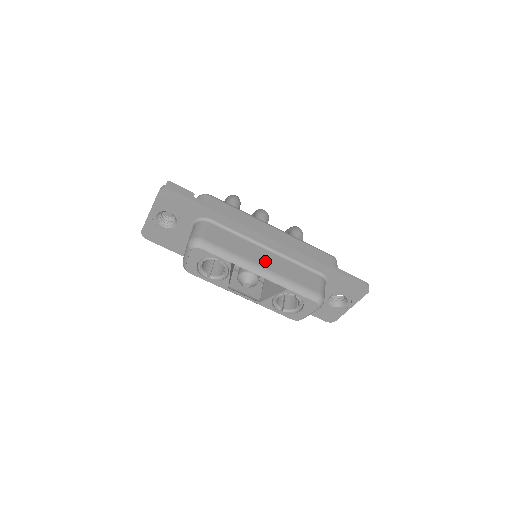
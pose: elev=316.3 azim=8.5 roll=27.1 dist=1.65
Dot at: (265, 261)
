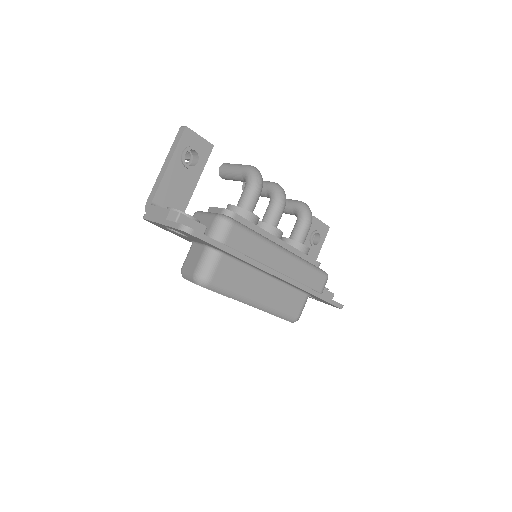
Dot at: (263, 292)
